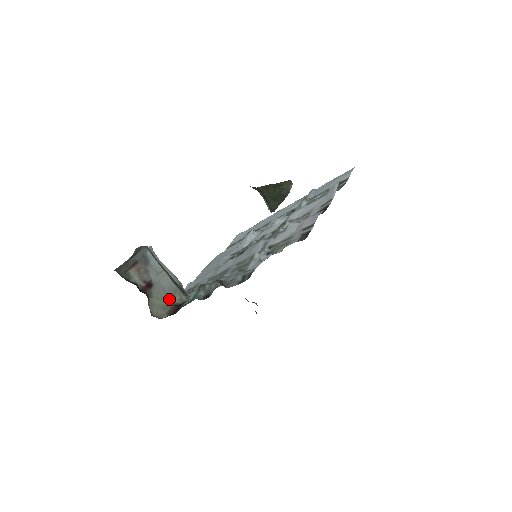
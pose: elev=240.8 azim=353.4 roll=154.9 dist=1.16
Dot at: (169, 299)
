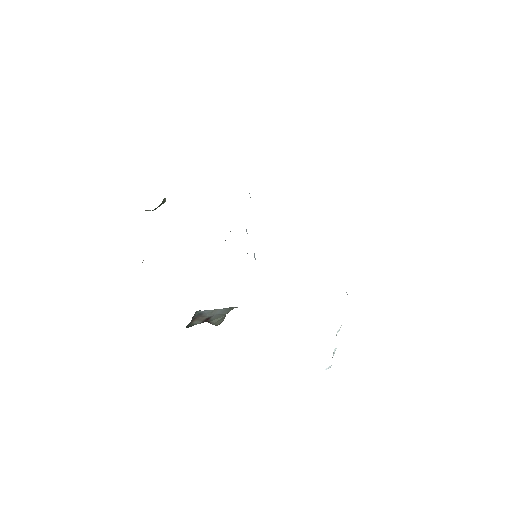
Dot at: (225, 315)
